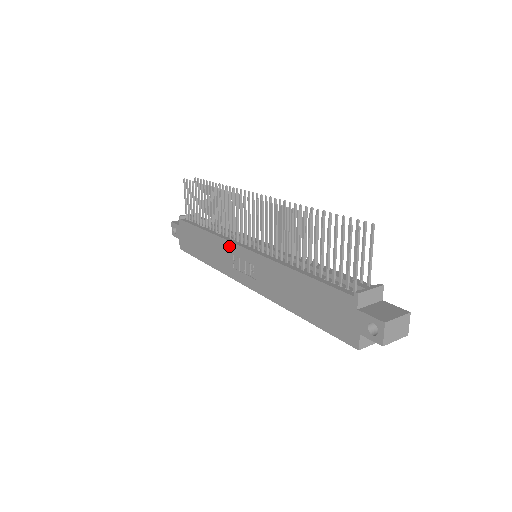
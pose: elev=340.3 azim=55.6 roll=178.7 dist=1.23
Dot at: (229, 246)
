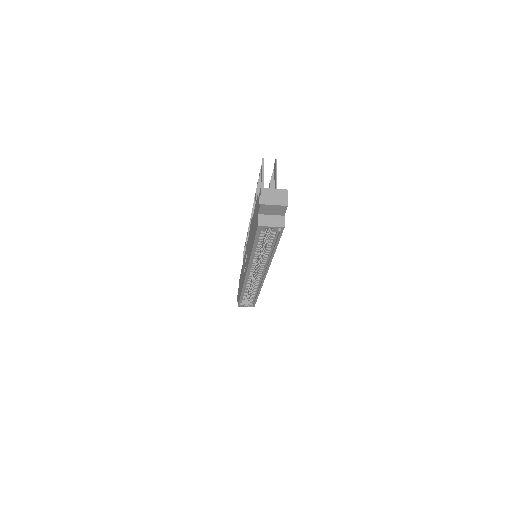
Dot at: (244, 259)
